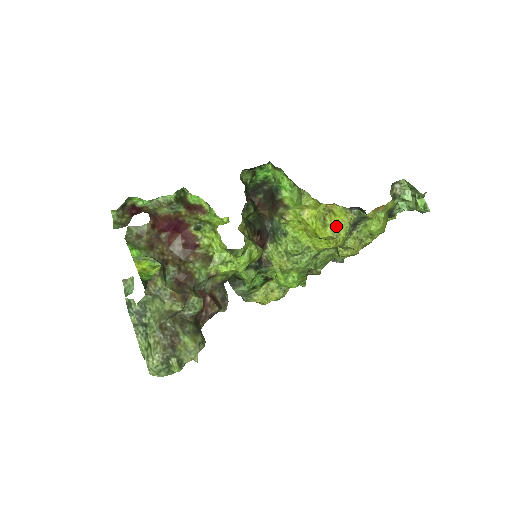
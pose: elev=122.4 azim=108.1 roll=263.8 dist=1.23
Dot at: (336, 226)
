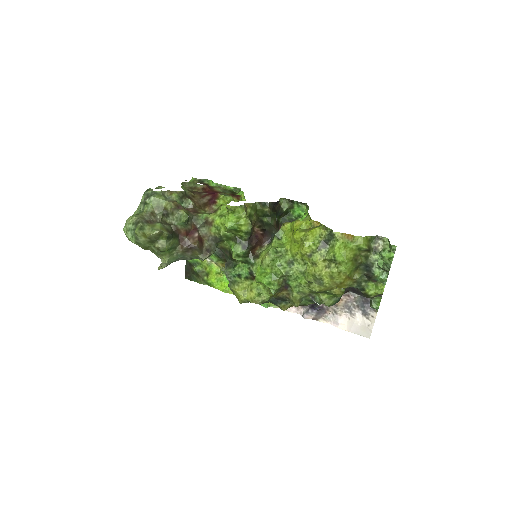
Dot at: (309, 233)
